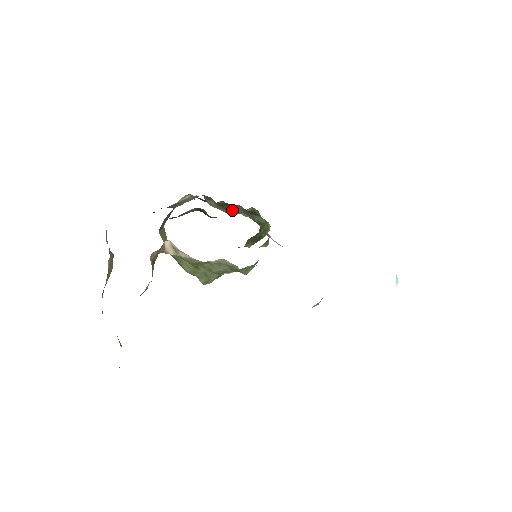
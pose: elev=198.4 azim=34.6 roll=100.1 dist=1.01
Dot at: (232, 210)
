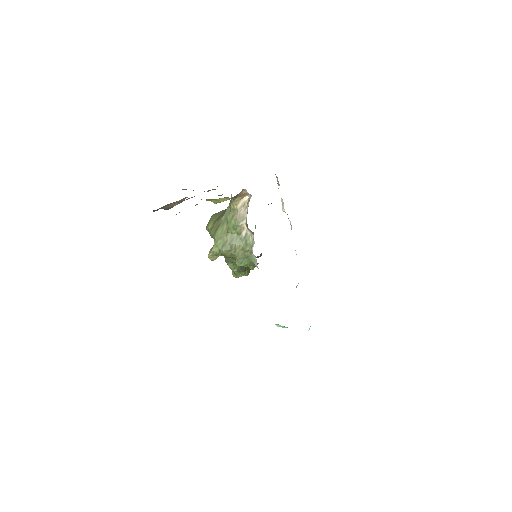
Dot at: occluded
